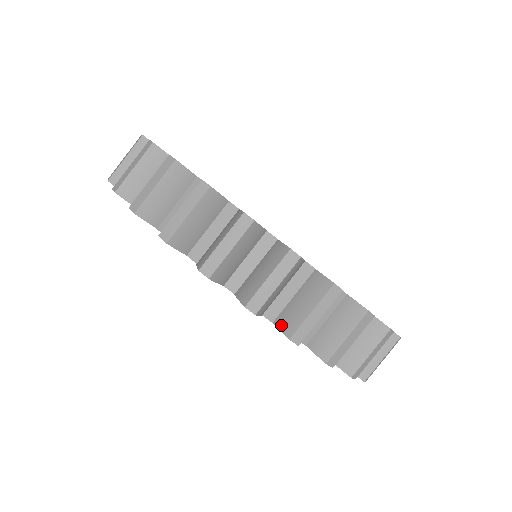
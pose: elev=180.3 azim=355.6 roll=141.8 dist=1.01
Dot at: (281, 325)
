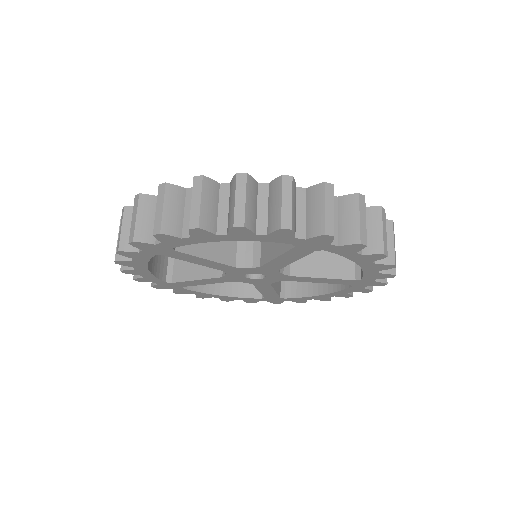
Dot at: (228, 228)
